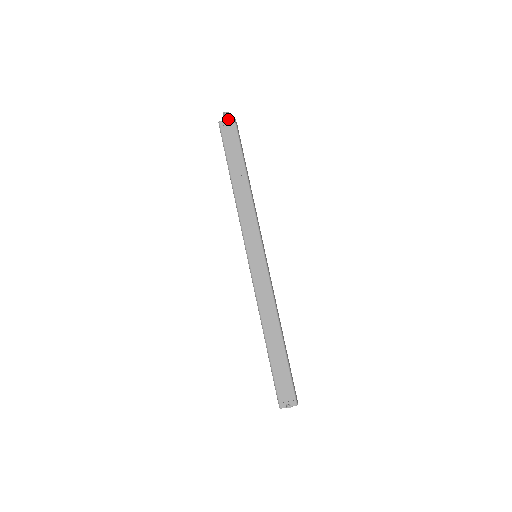
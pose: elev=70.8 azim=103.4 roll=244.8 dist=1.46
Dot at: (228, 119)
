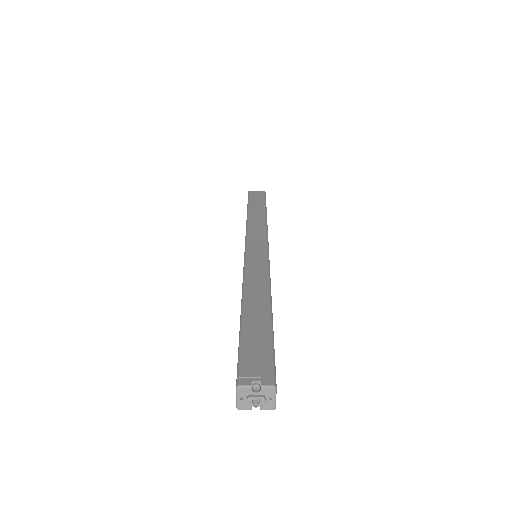
Dot at: (259, 191)
